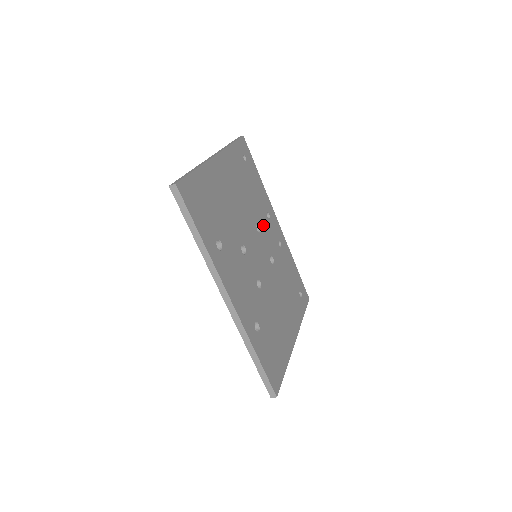
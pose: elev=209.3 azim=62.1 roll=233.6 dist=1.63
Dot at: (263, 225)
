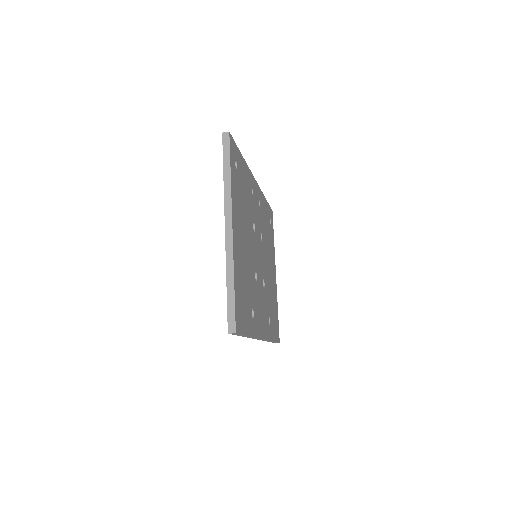
Dot at: (254, 214)
